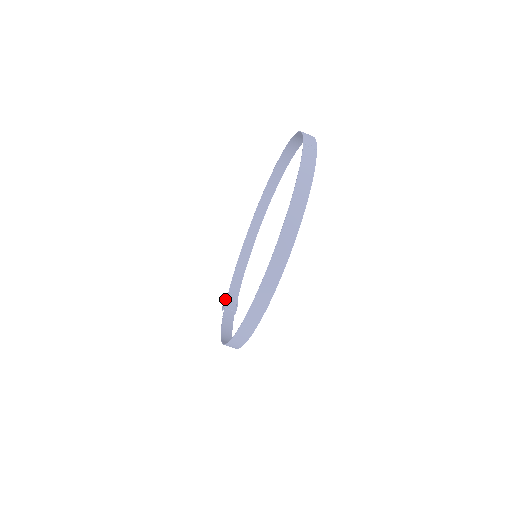
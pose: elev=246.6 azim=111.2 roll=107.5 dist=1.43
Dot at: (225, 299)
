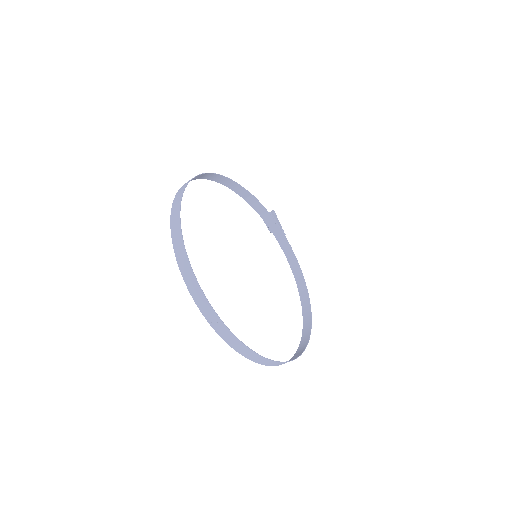
Dot at: occluded
